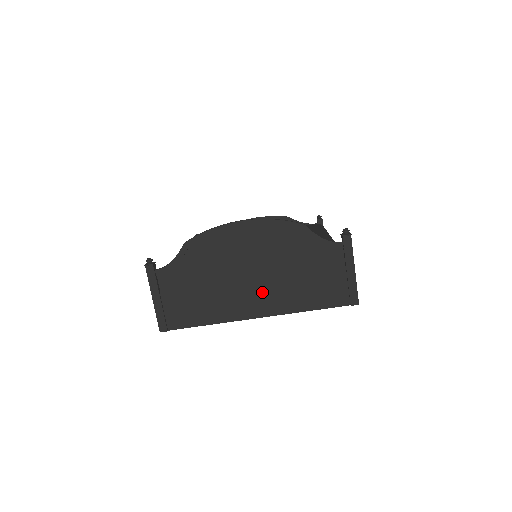
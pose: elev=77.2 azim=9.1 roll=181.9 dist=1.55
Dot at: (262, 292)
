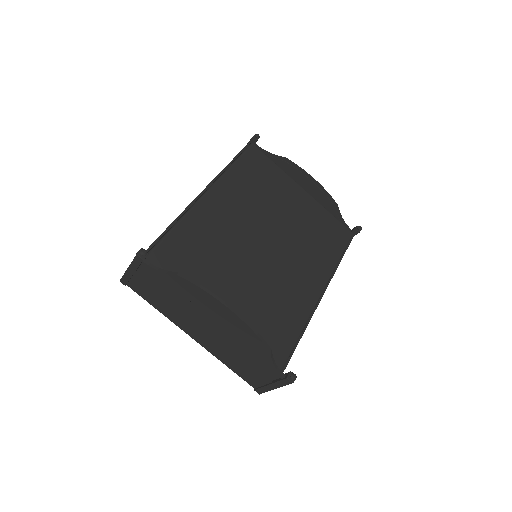
Dot at: (207, 336)
